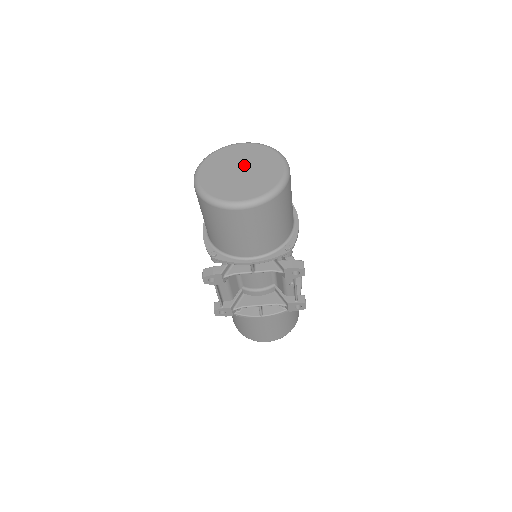
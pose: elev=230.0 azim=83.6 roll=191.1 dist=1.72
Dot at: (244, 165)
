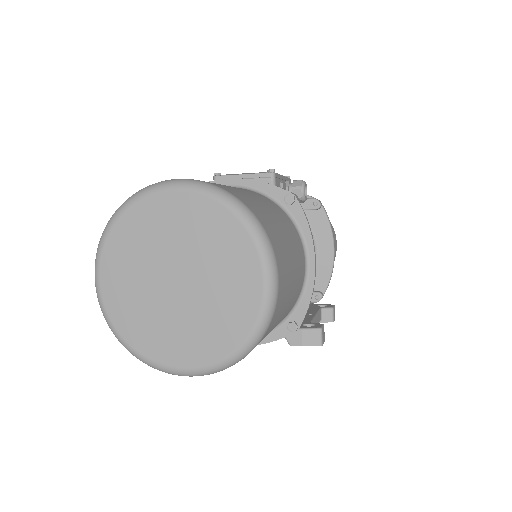
Dot at: (182, 265)
